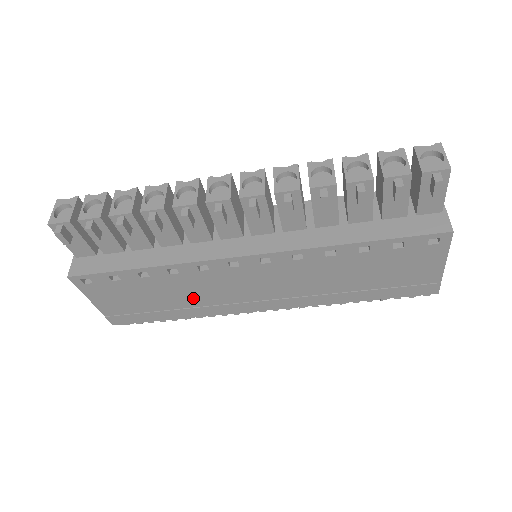
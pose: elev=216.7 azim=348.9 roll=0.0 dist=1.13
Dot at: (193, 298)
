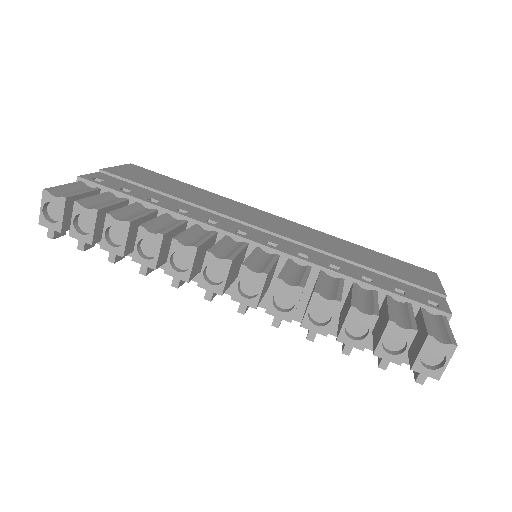
Dot at: occluded
